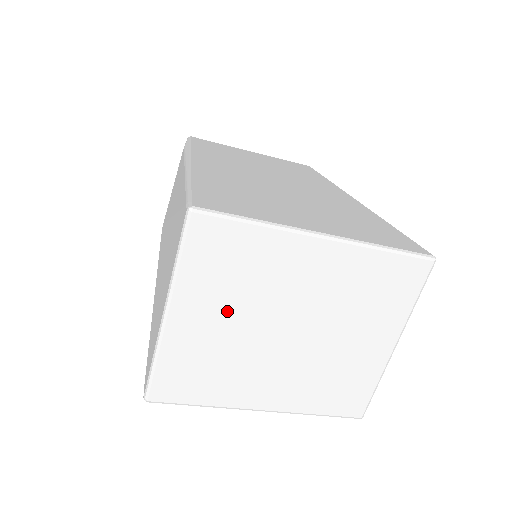
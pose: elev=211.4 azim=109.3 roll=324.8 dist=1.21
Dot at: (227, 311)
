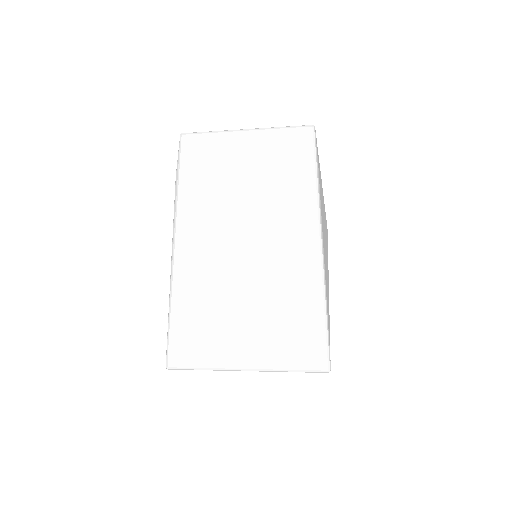
Dot at: occluded
